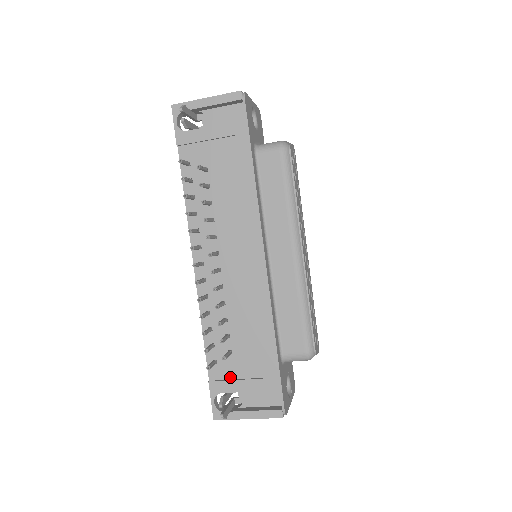
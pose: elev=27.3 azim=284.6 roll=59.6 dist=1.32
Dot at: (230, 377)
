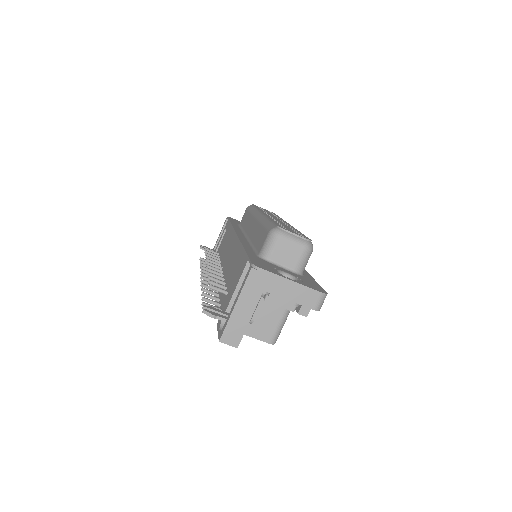
Dot at: occluded
